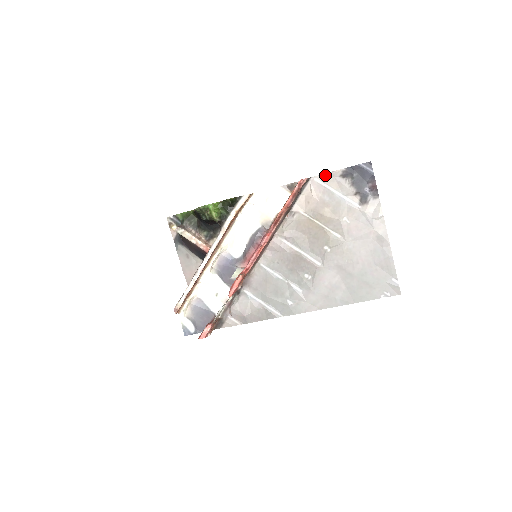
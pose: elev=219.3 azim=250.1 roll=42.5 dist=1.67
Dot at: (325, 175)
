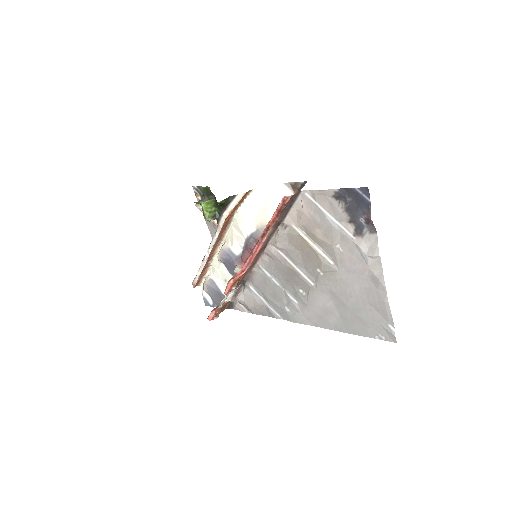
Dot at: (316, 192)
